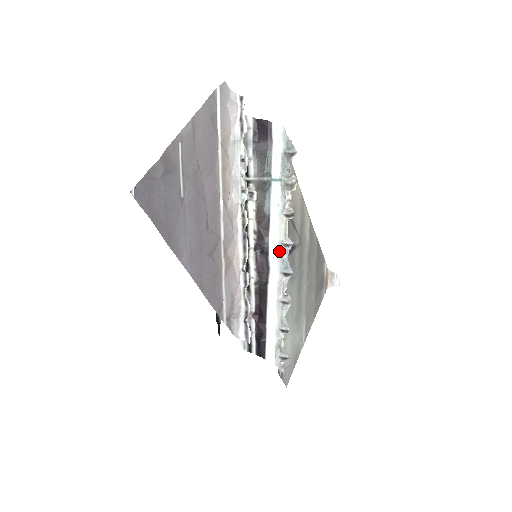
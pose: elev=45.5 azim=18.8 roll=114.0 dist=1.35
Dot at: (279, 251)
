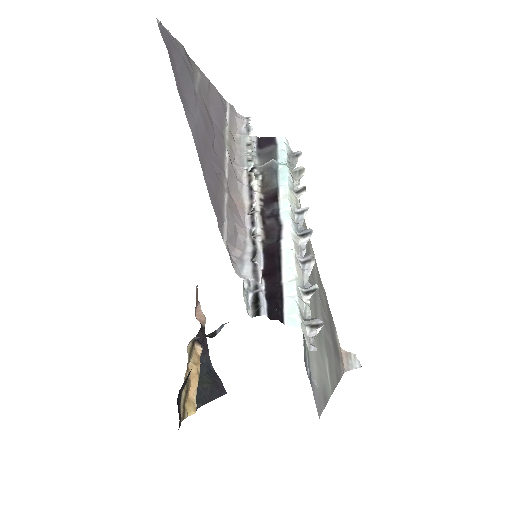
Dot at: (292, 216)
